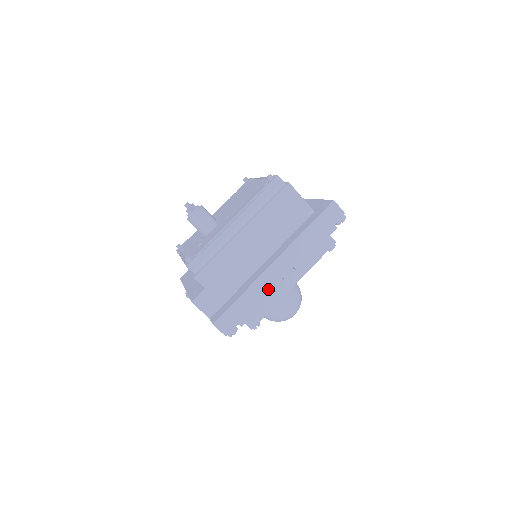
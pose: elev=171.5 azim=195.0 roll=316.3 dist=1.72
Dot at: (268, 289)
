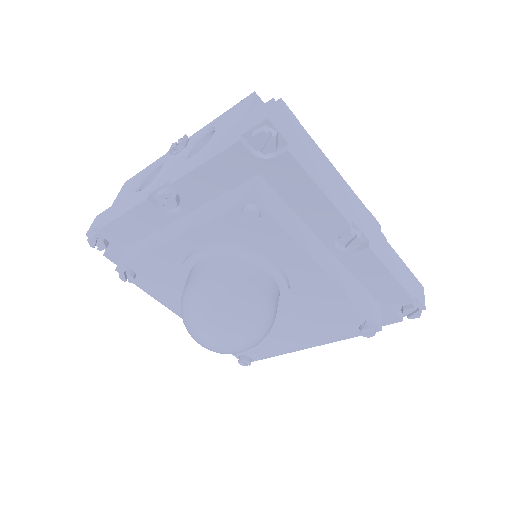
Dot at: (338, 200)
